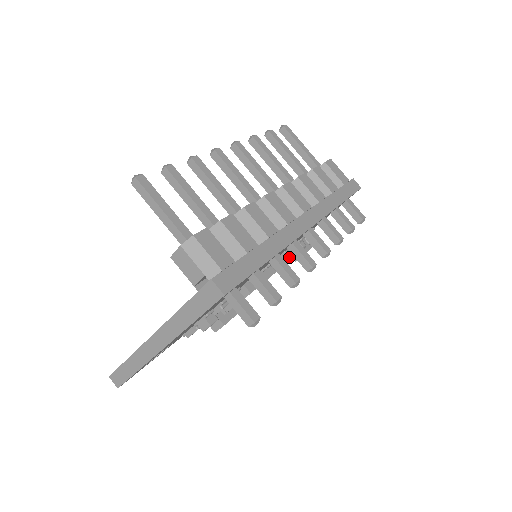
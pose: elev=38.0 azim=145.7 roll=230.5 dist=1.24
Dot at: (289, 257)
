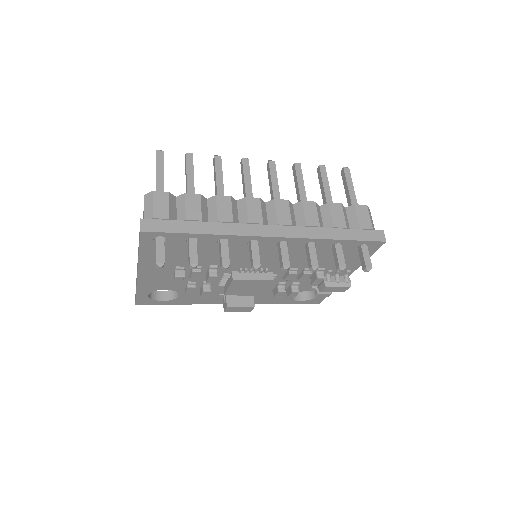
Dot at: (328, 292)
